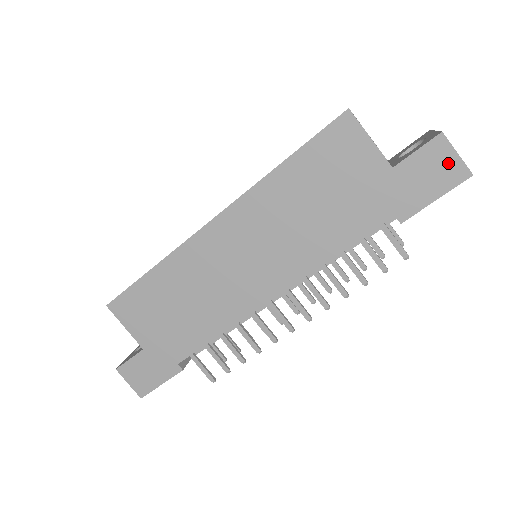
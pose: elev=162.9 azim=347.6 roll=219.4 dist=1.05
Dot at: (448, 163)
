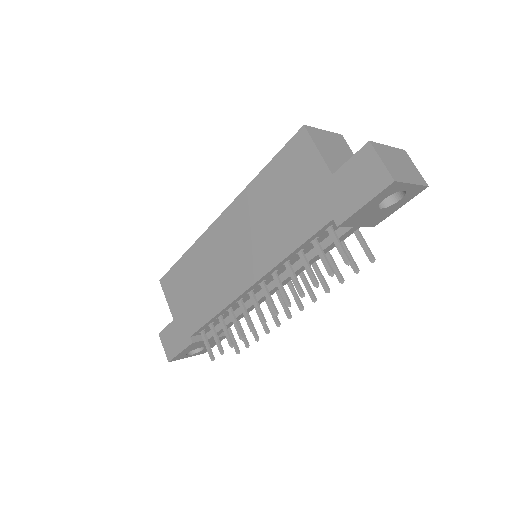
Dot at: (374, 170)
